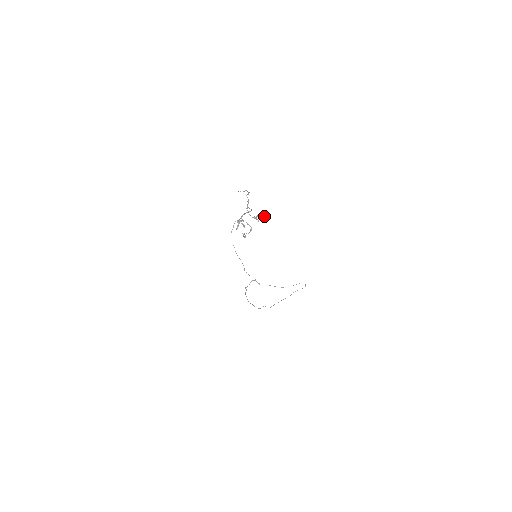
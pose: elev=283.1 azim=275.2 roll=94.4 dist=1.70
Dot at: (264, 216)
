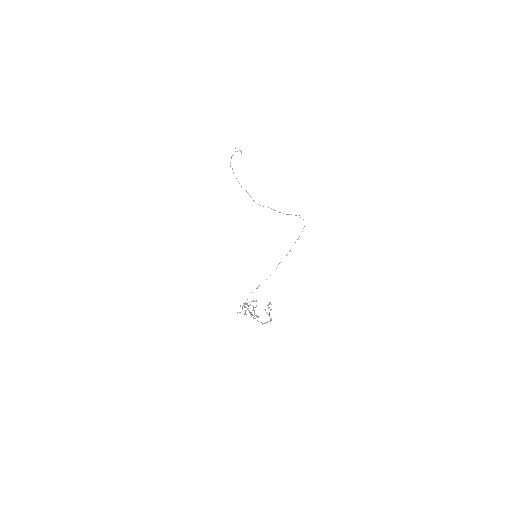
Dot at: (269, 313)
